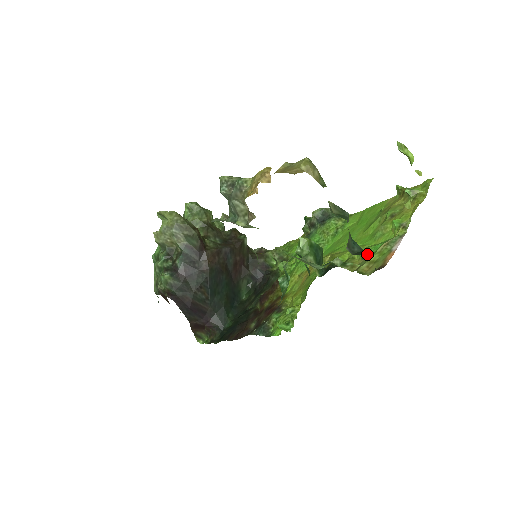
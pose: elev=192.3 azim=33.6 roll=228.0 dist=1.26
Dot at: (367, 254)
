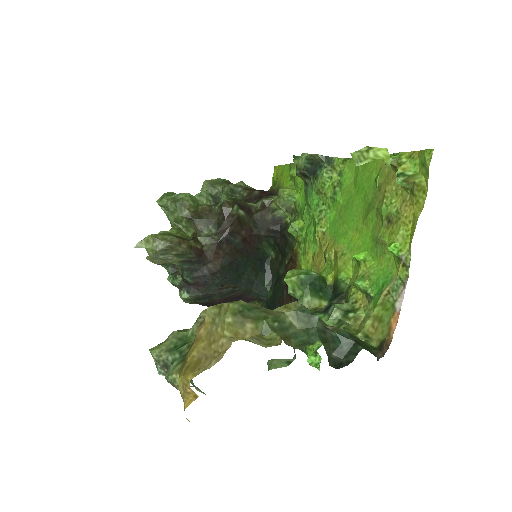
Dot at: (369, 294)
